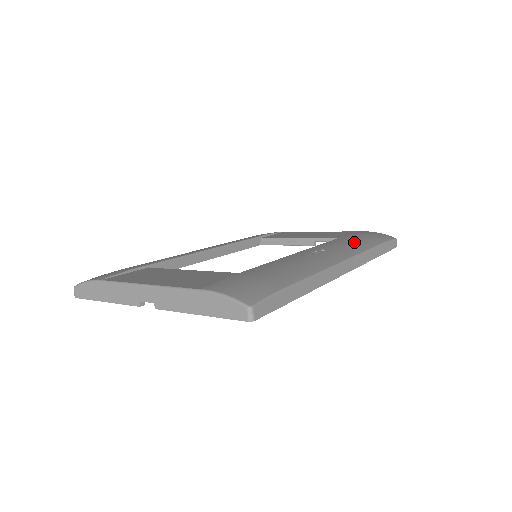
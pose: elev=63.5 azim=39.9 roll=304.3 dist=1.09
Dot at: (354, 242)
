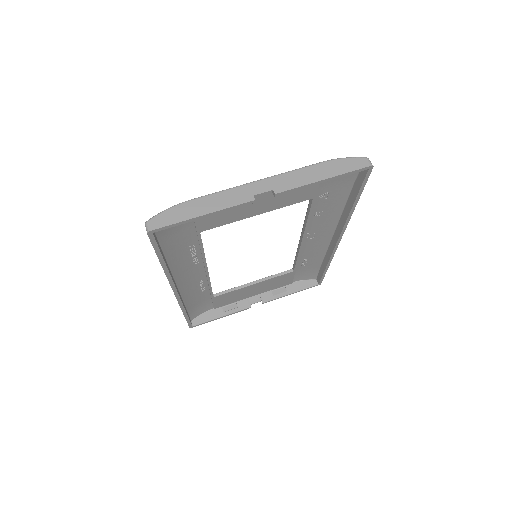
Dot at: (312, 254)
